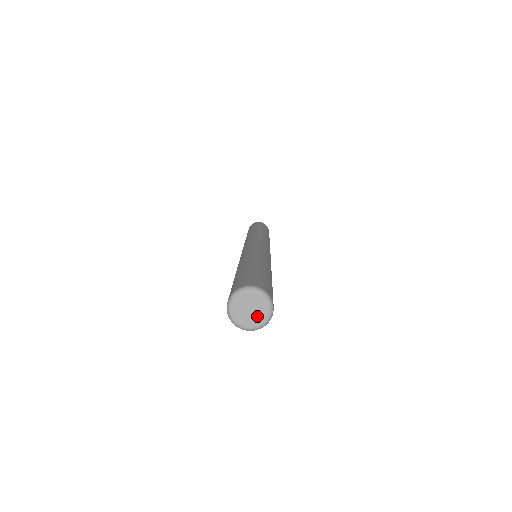
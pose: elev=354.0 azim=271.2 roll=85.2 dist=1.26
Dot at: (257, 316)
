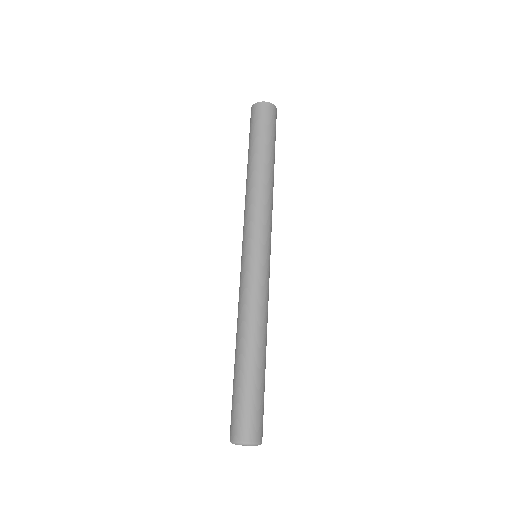
Dot at: occluded
